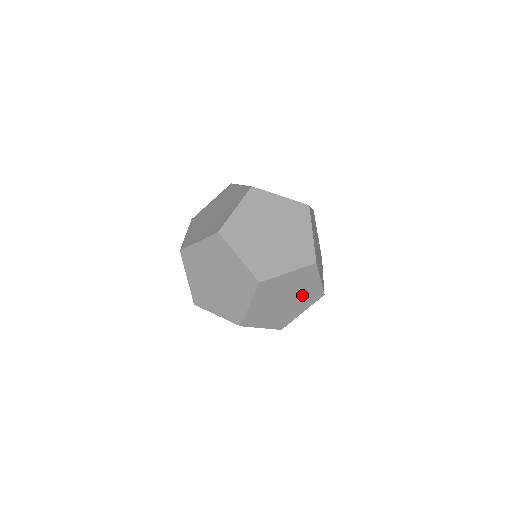
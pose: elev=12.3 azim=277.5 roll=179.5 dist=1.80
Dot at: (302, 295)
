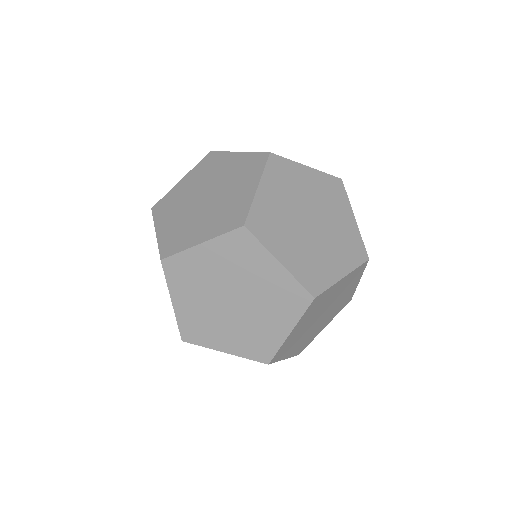
Dot at: (336, 305)
